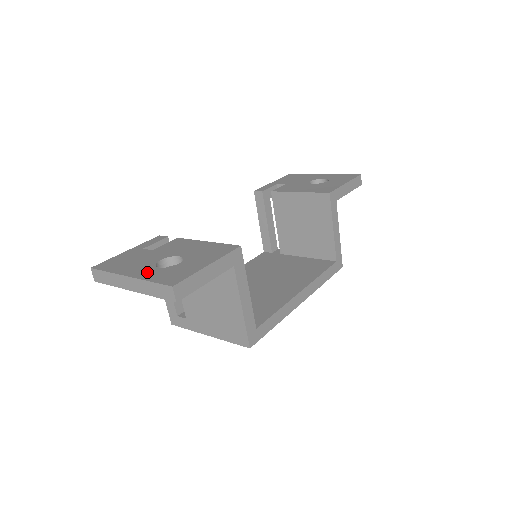
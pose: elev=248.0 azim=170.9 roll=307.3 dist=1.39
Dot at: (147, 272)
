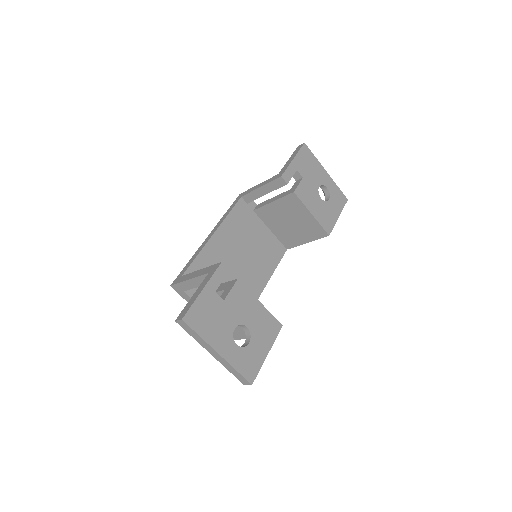
Dot at: (231, 351)
